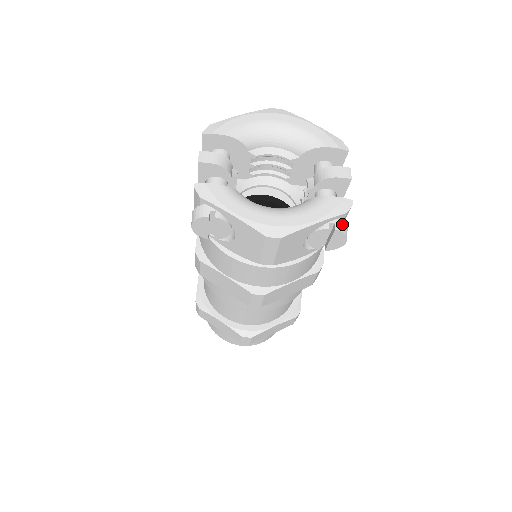
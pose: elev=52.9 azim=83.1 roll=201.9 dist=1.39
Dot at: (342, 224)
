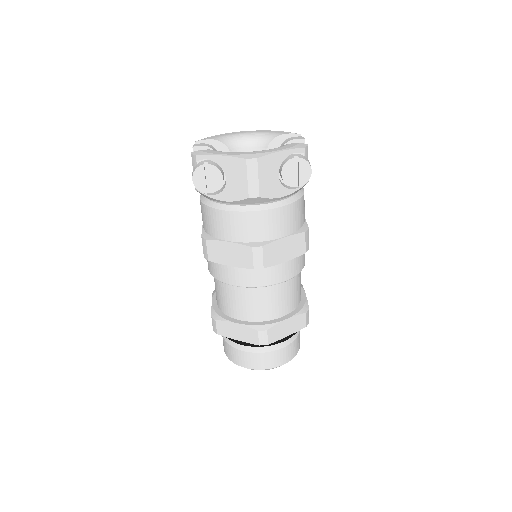
Dot at: (304, 157)
